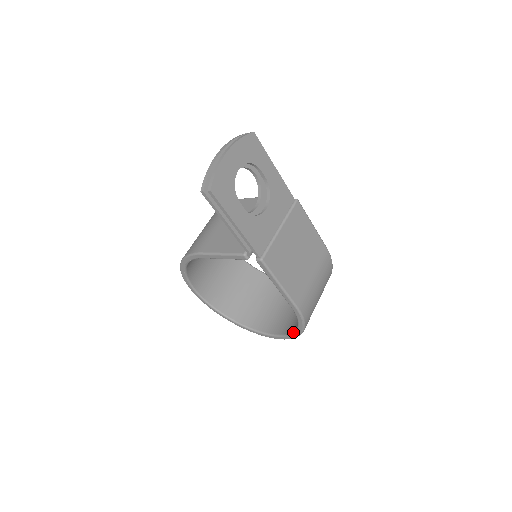
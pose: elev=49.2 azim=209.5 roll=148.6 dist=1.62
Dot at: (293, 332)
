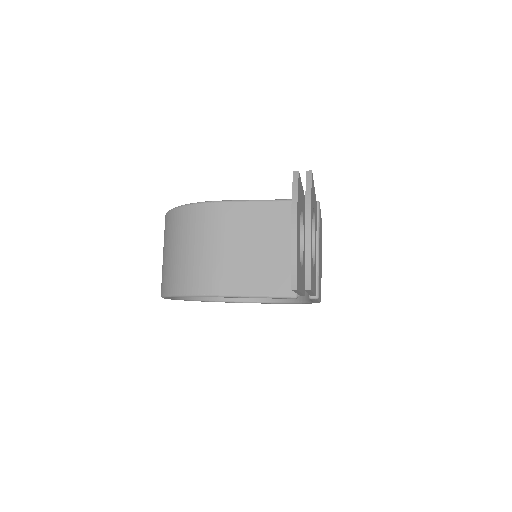
Dot at: (291, 303)
